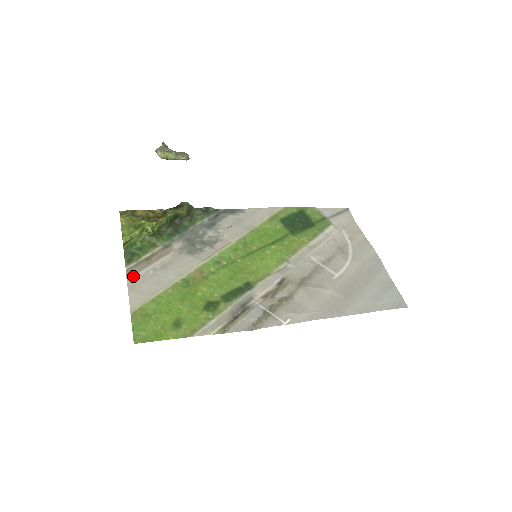
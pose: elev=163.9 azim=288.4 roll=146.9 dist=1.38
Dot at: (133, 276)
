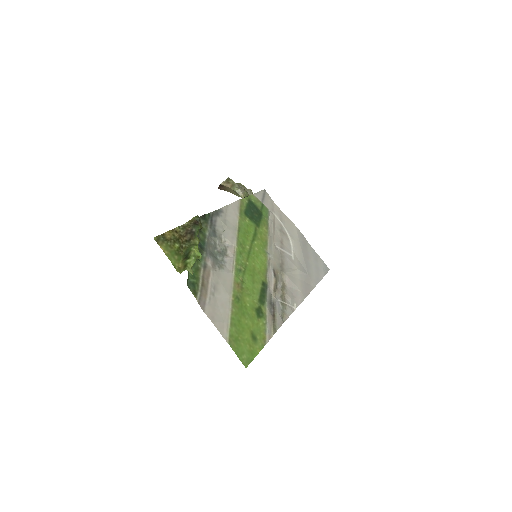
Dot at: (205, 306)
